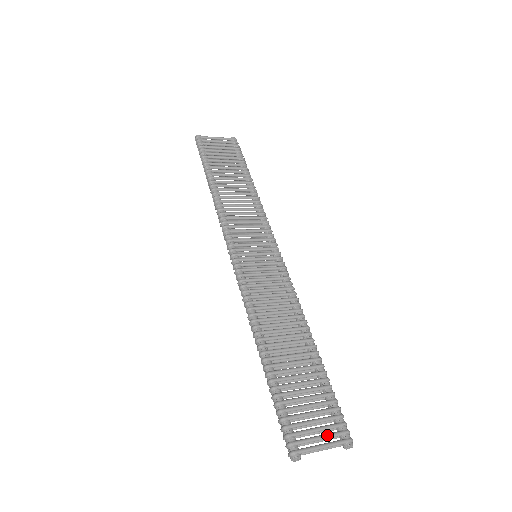
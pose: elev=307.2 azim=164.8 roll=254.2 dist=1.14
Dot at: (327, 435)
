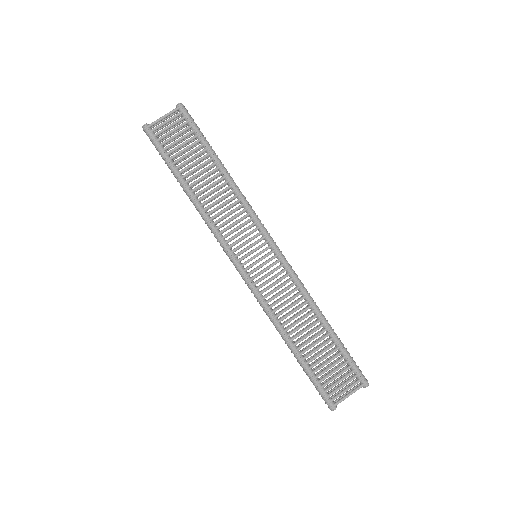
Dot at: (350, 387)
